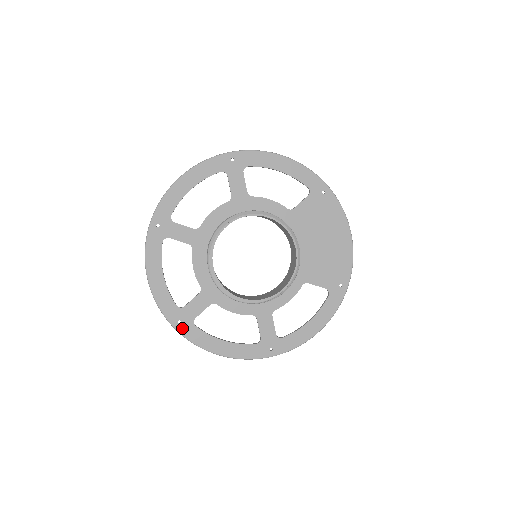
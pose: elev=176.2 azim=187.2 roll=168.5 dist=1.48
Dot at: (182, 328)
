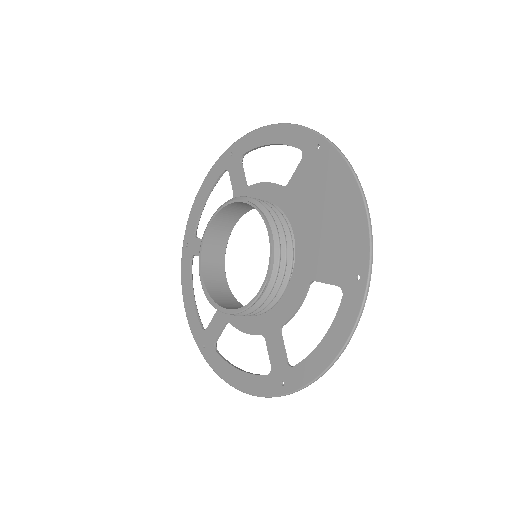
Dot at: (206, 354)
